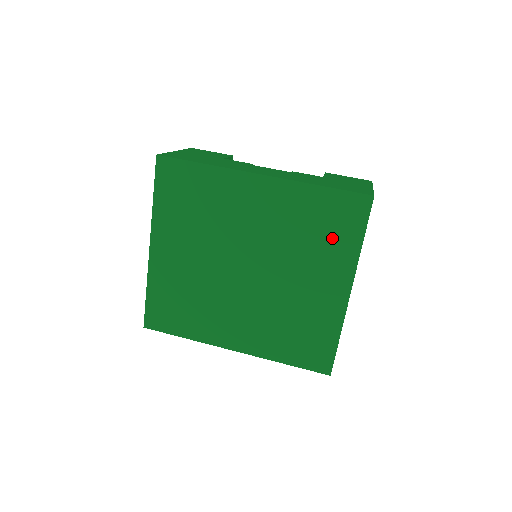
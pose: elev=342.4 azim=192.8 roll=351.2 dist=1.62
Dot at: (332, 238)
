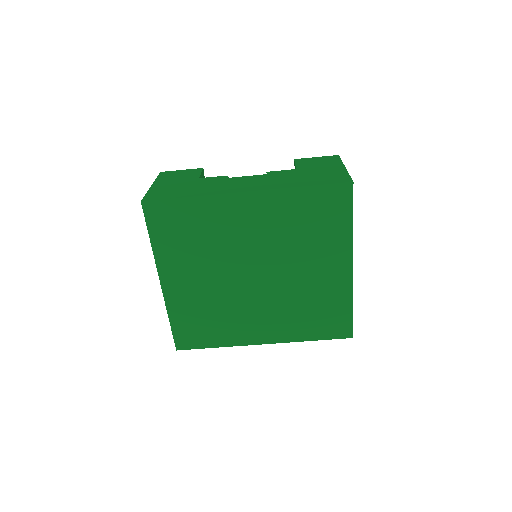
Dot at: (325, 228)
